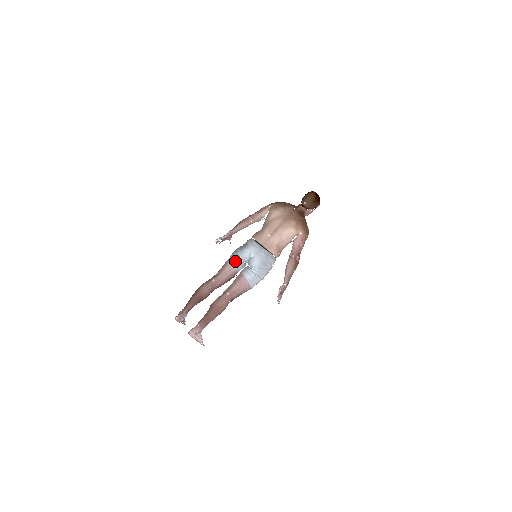
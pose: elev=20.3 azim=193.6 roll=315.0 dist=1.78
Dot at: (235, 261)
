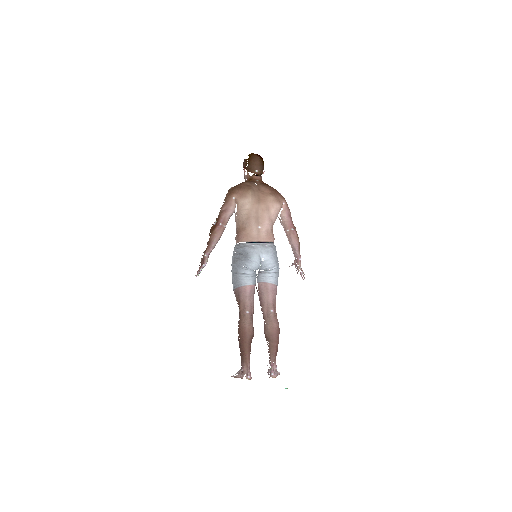
Dot at: (249, 277)
